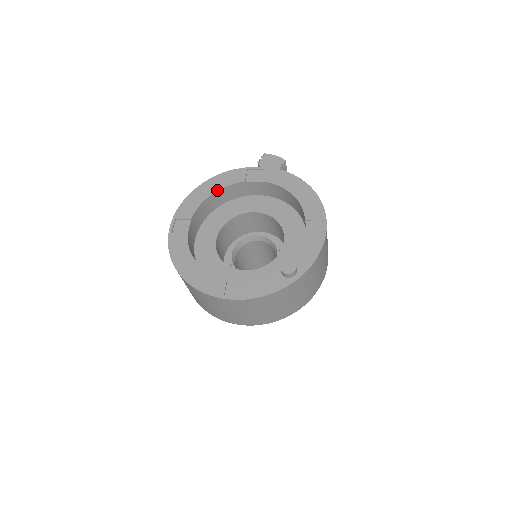
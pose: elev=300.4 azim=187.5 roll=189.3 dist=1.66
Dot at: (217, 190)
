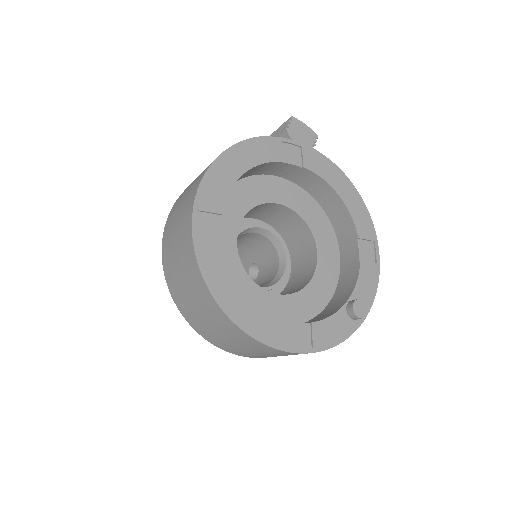
Dot at: (249, 168)
